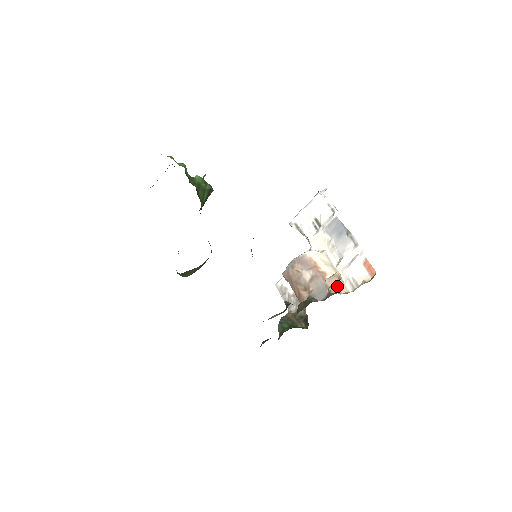
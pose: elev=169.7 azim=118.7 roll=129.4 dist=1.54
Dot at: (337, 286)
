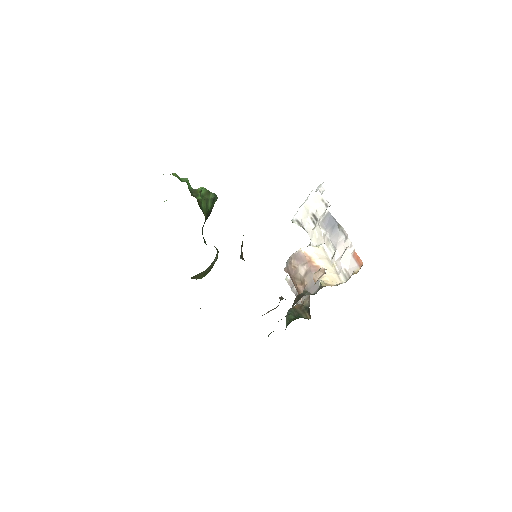
Dot at: (329, 278)
